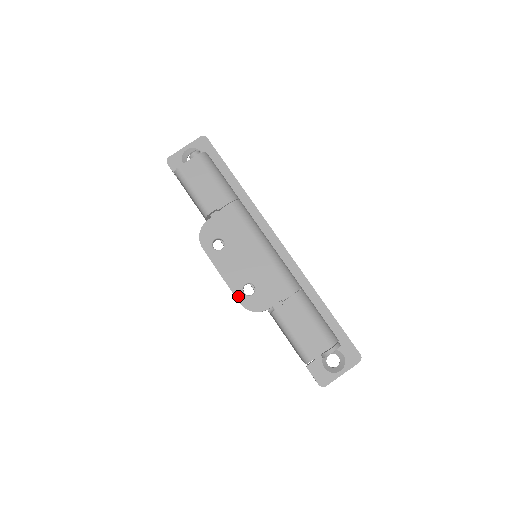
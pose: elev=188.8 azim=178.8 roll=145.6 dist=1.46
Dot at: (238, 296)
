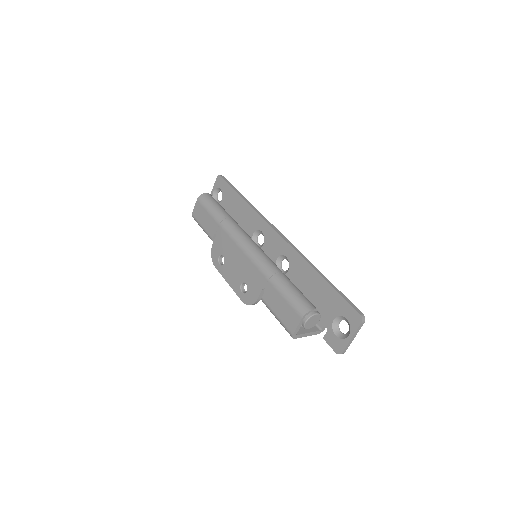
Dot at: (240, 296)
